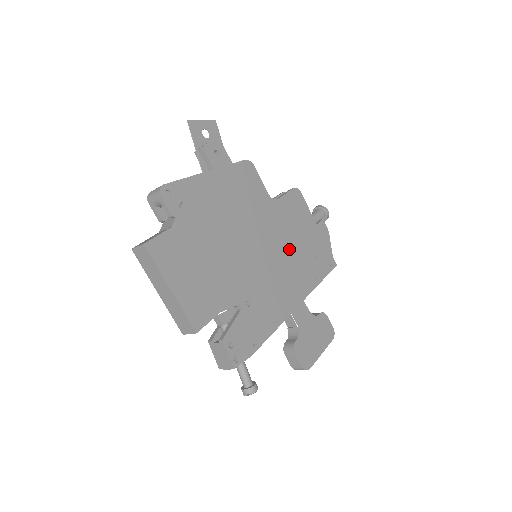
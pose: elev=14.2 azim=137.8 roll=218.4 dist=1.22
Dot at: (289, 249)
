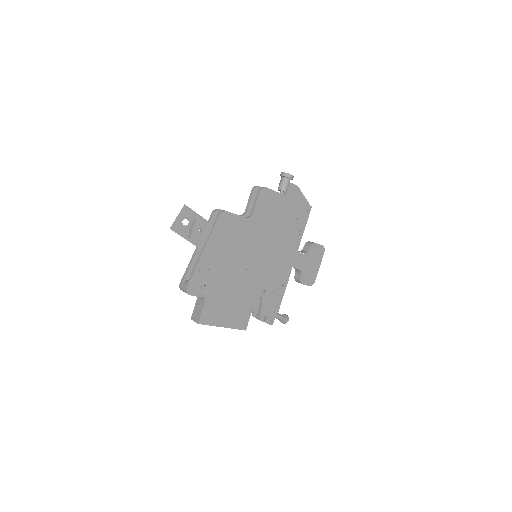
Dot at: (275, 235)
